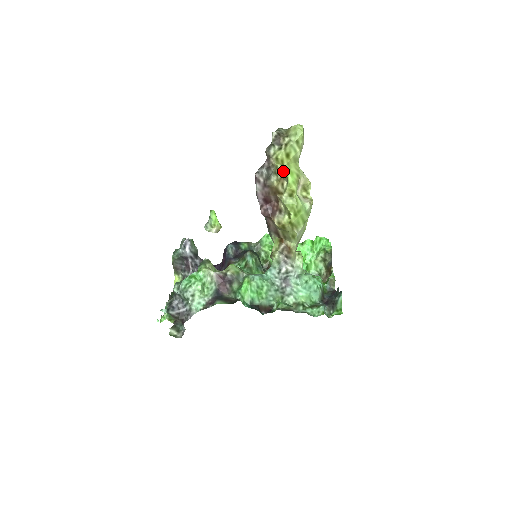
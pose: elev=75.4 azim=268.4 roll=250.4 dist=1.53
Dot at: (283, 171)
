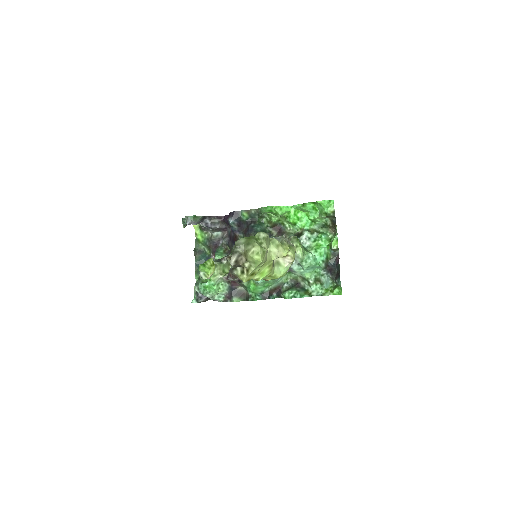
Dot at: (253, 279)
